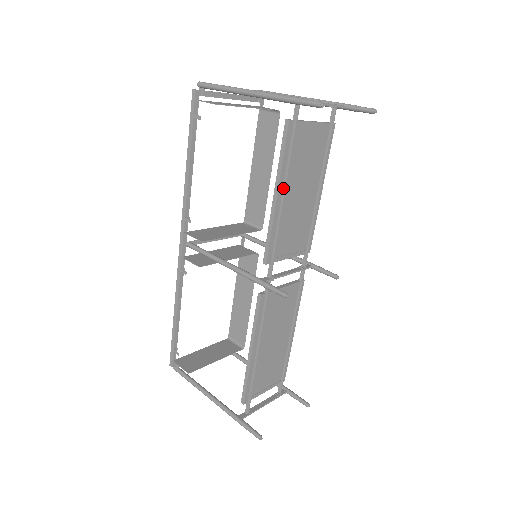
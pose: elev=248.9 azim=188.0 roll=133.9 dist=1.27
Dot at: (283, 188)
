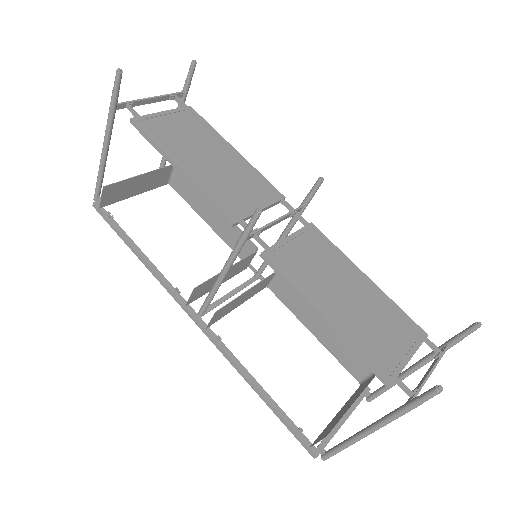
Dot at: (180, 161)
